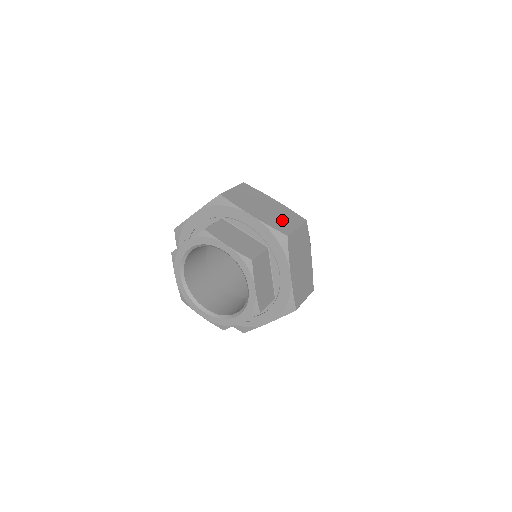
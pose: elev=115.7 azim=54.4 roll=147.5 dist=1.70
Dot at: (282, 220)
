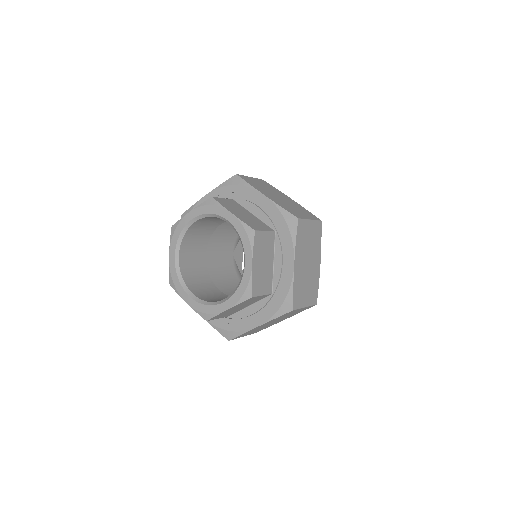
Dot at: (305, 290)
